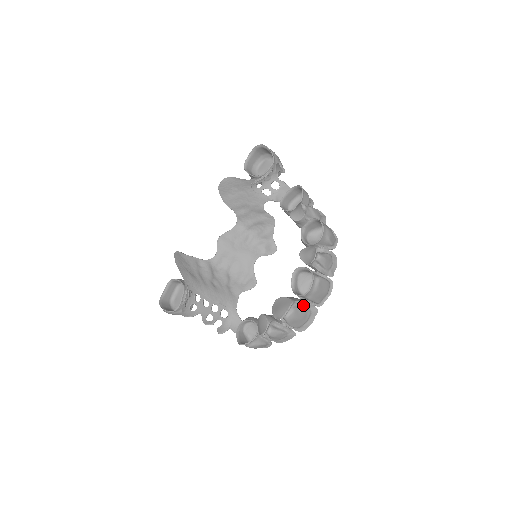
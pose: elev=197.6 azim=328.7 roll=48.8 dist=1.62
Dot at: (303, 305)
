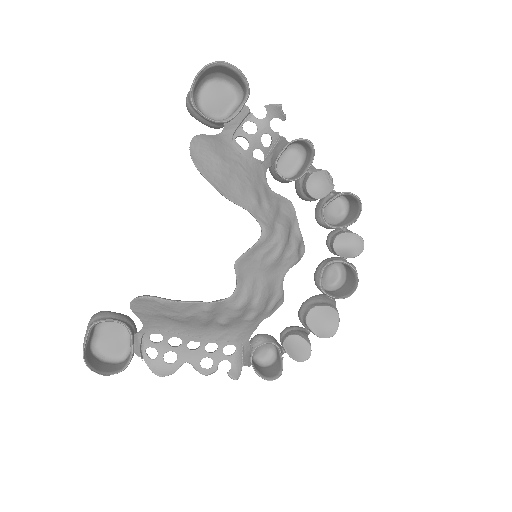
Dot at: occluded
